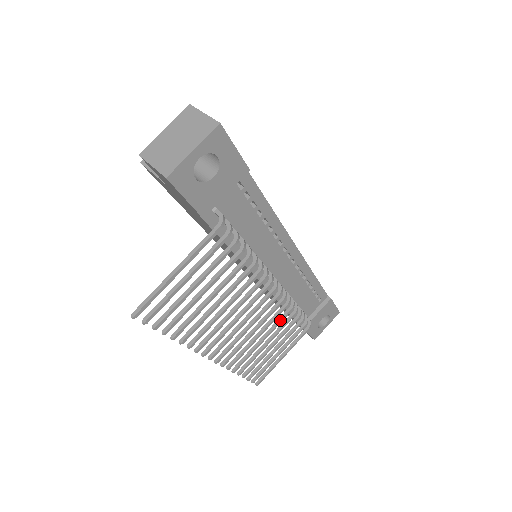
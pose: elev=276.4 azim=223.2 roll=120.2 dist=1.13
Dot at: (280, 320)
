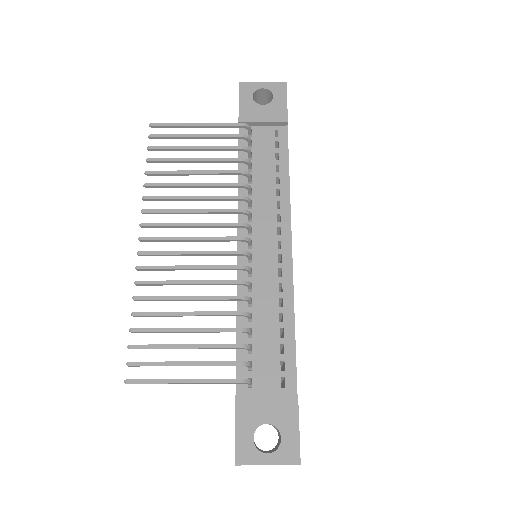
Dot at: occluded
